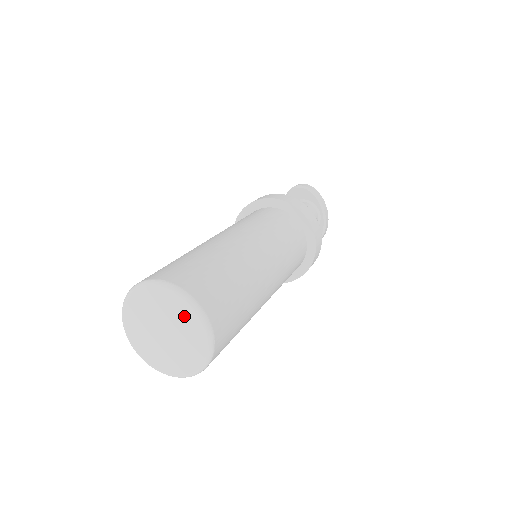
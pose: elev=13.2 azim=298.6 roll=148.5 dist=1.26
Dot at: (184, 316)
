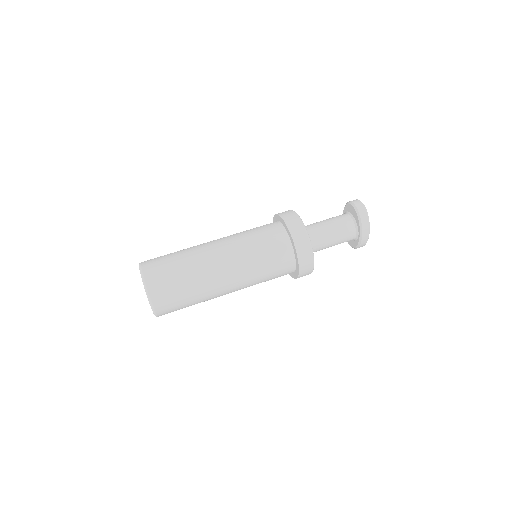
Dot at: occluded
